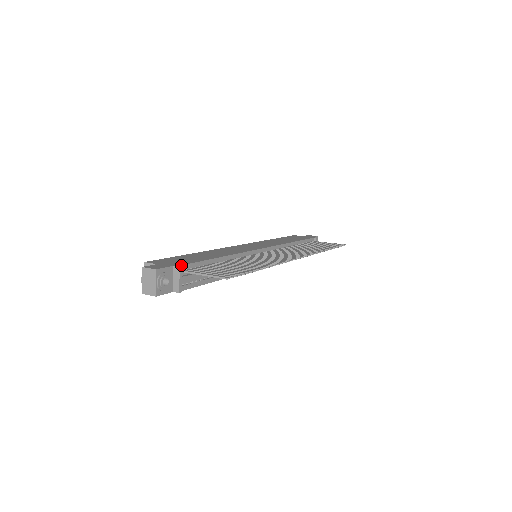
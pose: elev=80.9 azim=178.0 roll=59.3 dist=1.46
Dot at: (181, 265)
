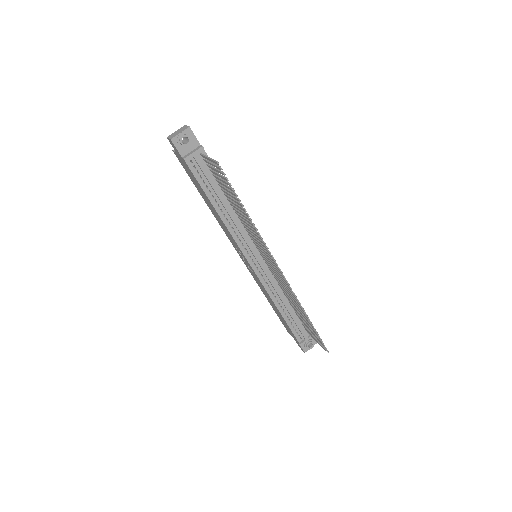
Dot at: occluded
